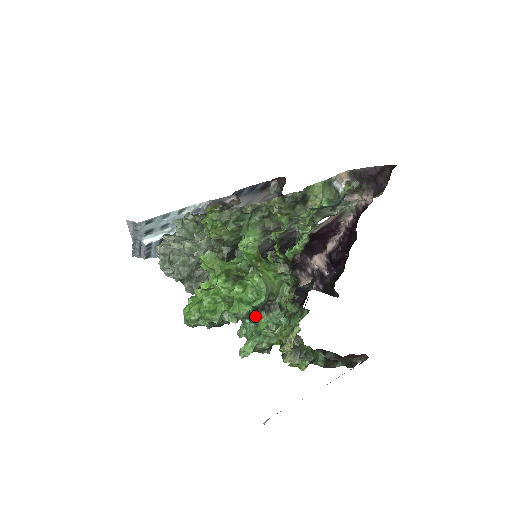
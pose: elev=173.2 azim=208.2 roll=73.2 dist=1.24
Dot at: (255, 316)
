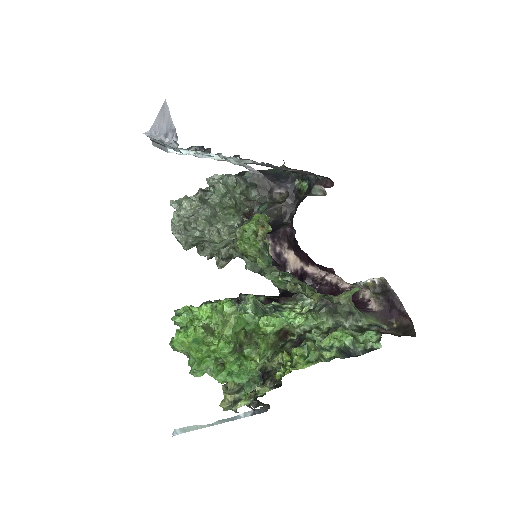
Dot at: occluded
